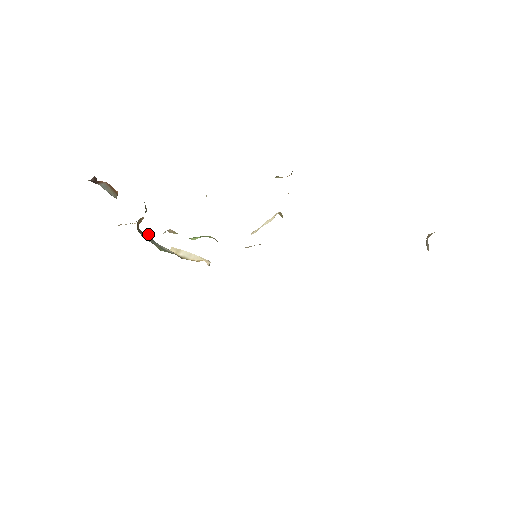
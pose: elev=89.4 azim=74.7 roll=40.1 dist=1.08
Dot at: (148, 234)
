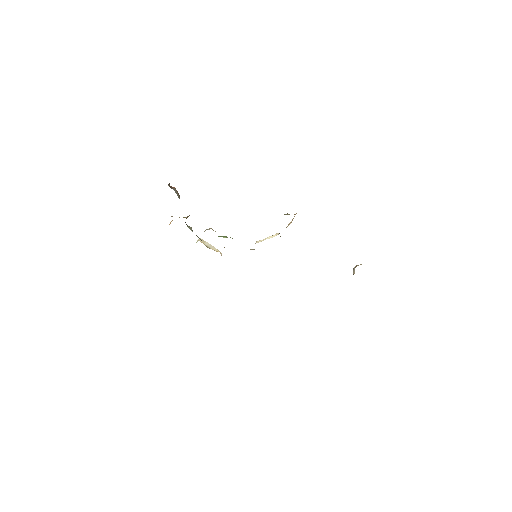
Dot at: (191, 227)
